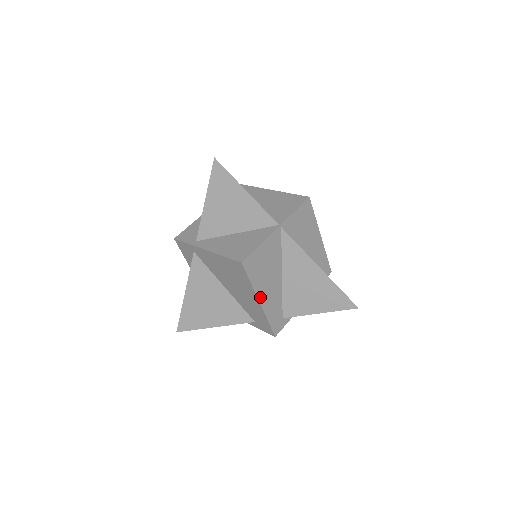
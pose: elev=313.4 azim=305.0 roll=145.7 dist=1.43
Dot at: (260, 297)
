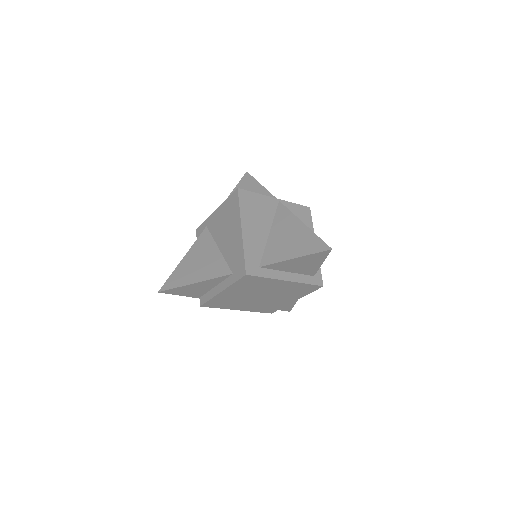
Dot at: (244, 226)
